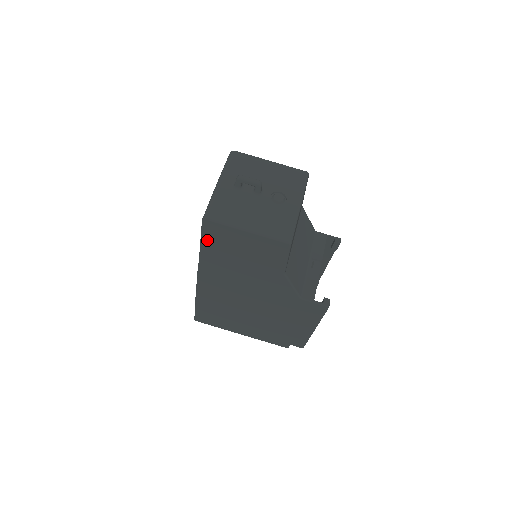
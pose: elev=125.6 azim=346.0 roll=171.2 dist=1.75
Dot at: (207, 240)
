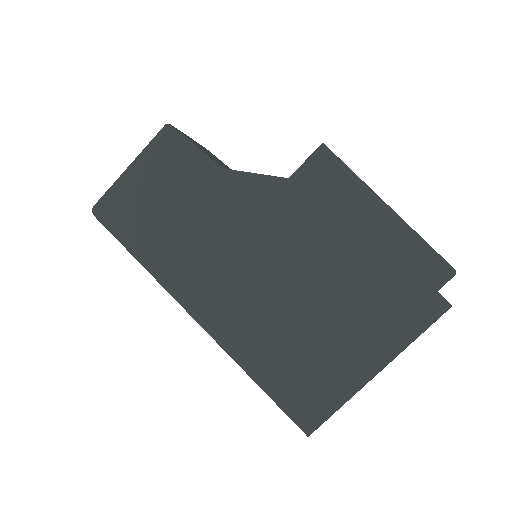
Dot at: (126, 236)
